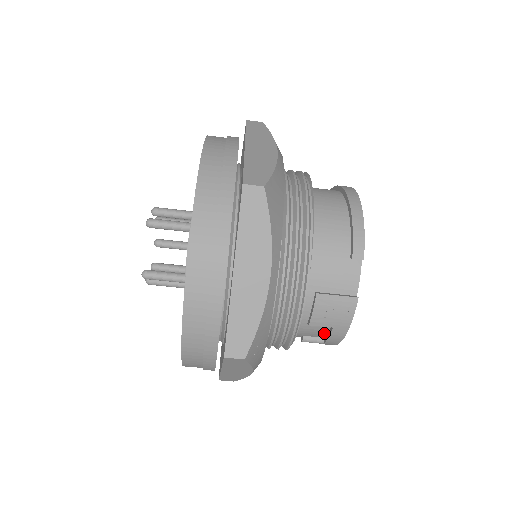
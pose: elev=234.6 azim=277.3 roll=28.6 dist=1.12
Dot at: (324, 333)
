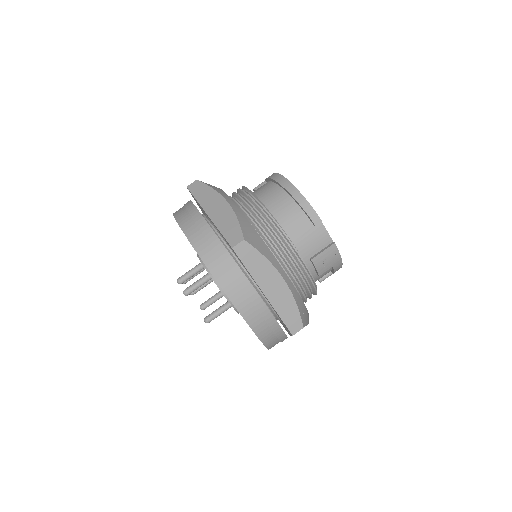
Dot at: (329, 270)
